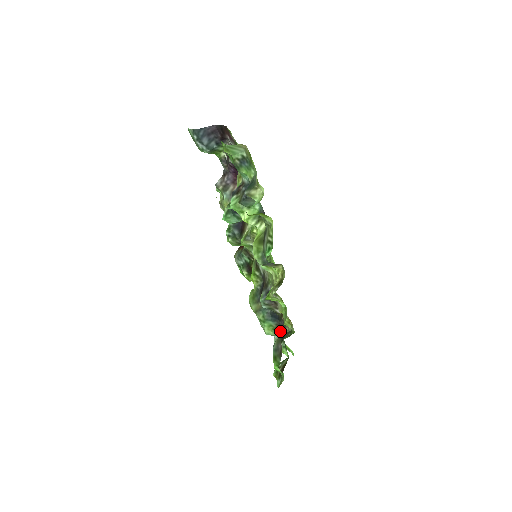
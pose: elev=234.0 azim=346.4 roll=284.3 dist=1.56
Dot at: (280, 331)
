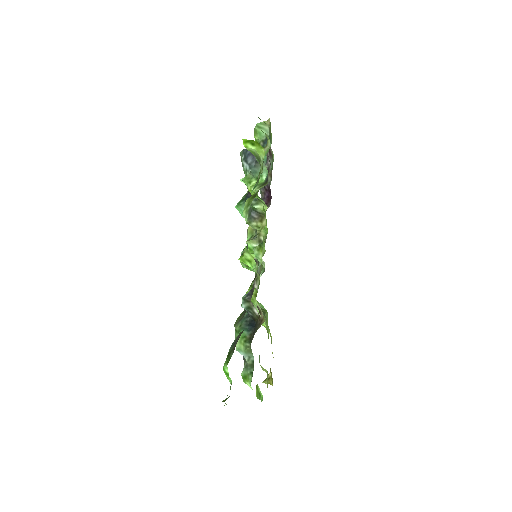
Dot at: (251, 341)
